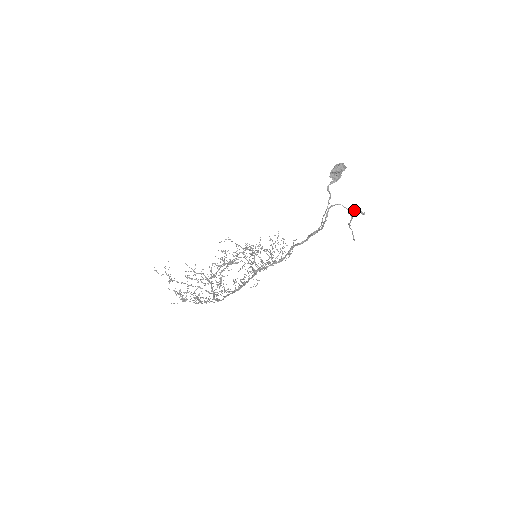
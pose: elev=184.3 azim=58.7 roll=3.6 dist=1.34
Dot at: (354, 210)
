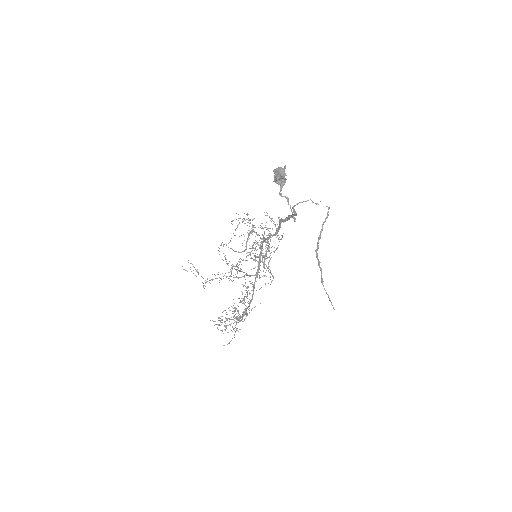
Dot at: (318, 240)
